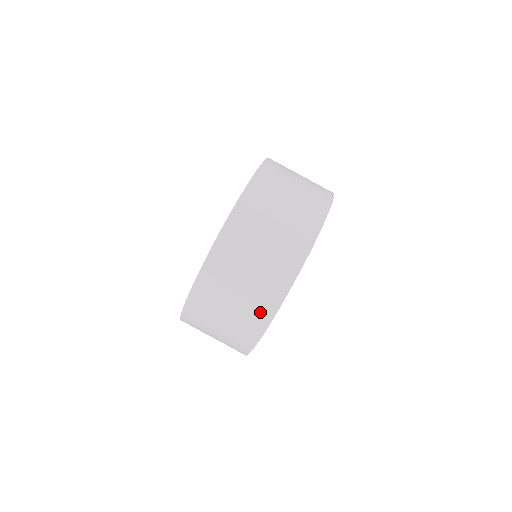
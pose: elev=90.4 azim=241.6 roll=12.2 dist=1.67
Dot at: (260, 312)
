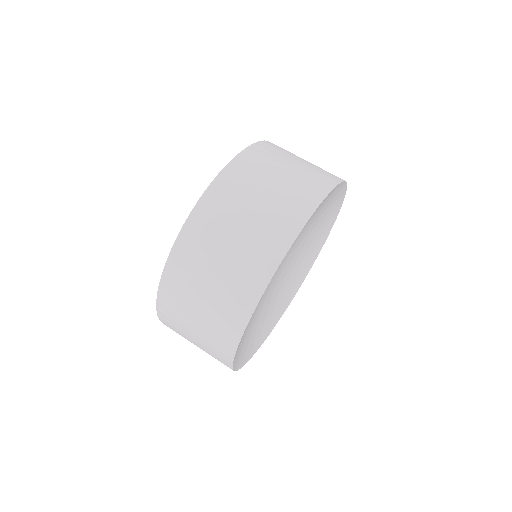
Dot at: (283, 226)
